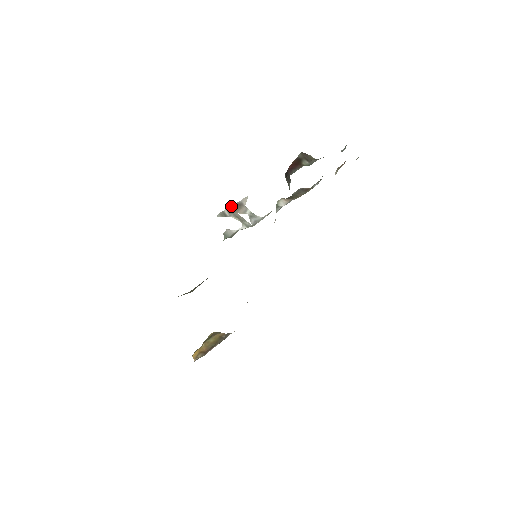
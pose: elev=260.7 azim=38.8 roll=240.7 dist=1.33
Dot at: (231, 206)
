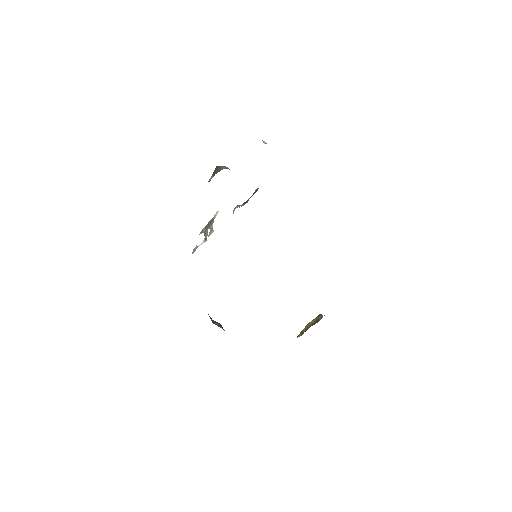
Dot at: (208, 223)
